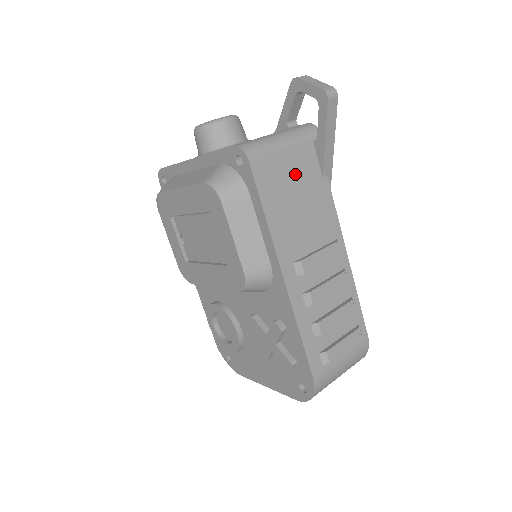
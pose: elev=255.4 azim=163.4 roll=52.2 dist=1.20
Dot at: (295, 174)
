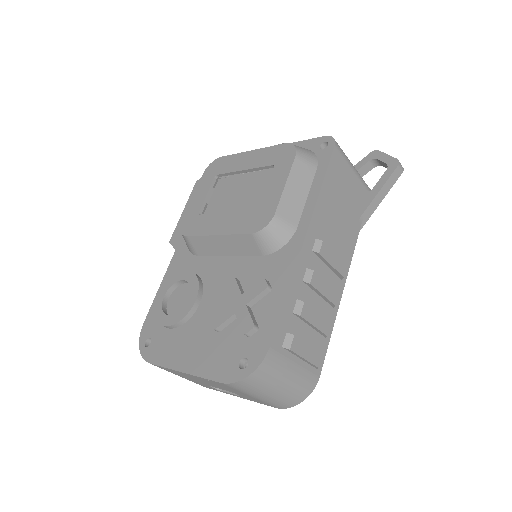
Dot at: (349, 191)
